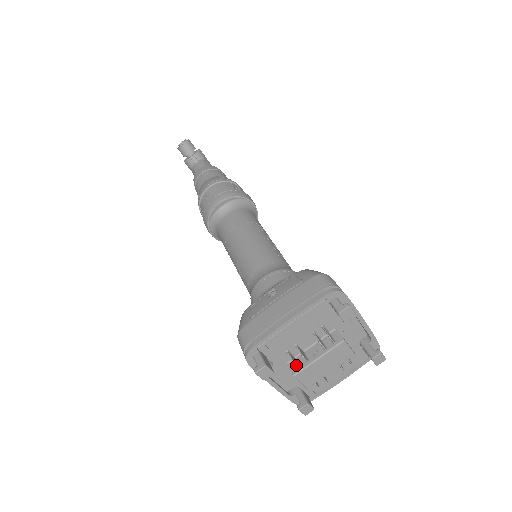
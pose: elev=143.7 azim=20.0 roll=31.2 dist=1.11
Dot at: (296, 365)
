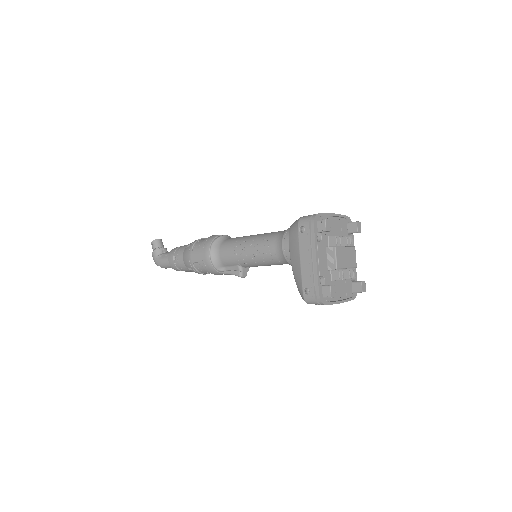
Dot at: occluded
